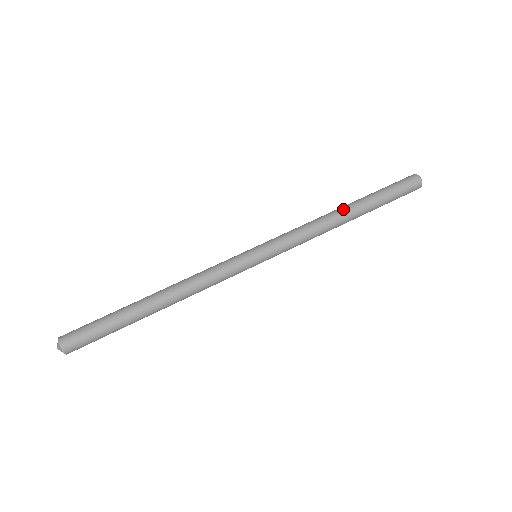
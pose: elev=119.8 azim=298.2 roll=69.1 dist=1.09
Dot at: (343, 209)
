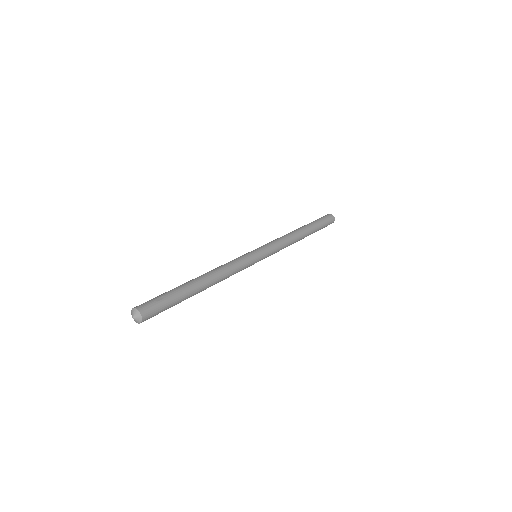
Dot at: (299, 229)
